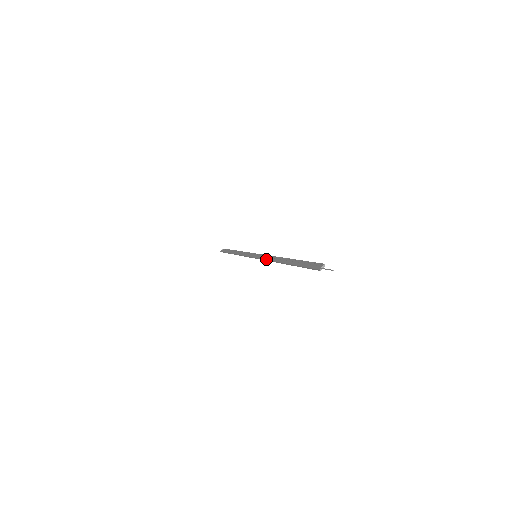
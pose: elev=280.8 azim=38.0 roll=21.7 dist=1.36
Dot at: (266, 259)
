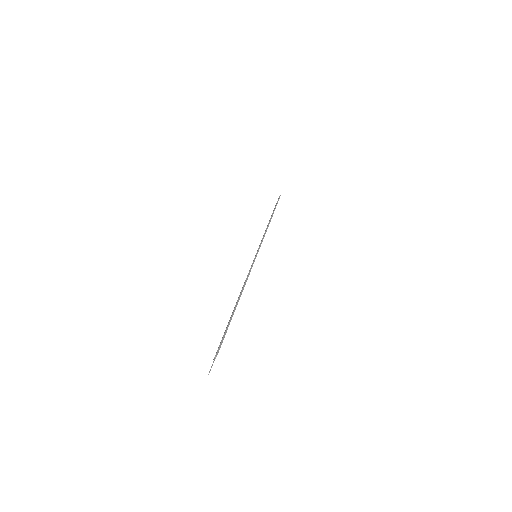
Dot at: occluded
